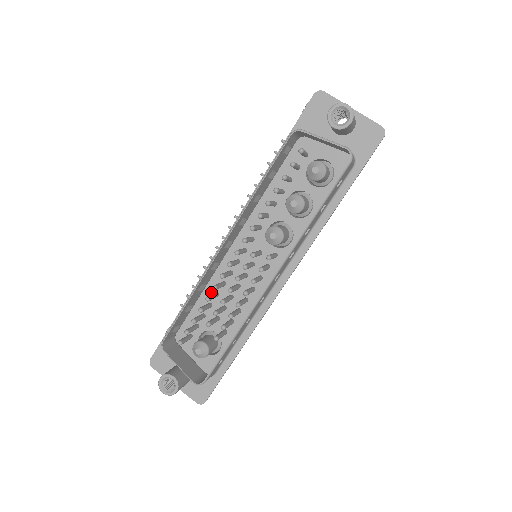
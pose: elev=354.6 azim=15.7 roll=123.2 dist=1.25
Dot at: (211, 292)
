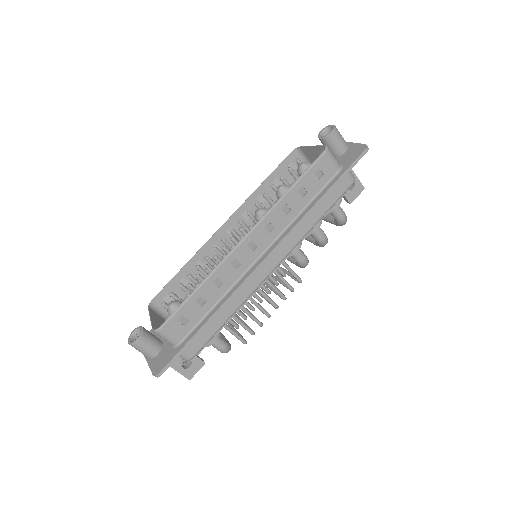
Dot at: occluded
